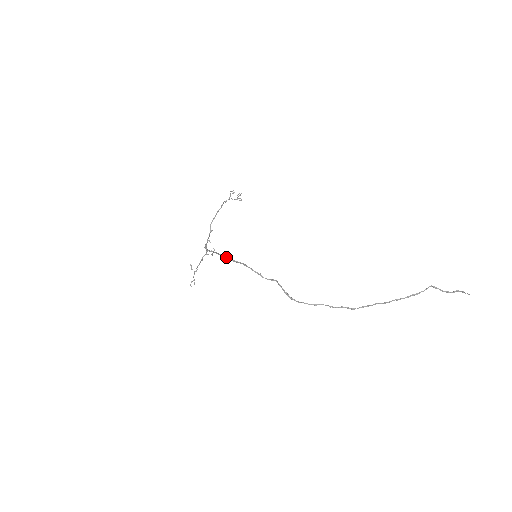
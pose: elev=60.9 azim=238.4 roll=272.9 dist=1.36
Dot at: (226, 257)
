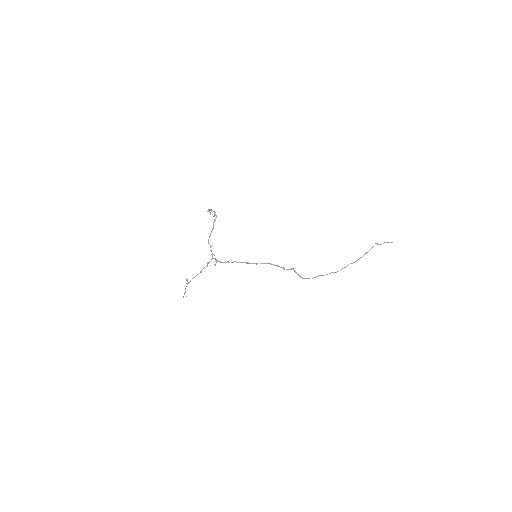
Dot at: (251, 263)
